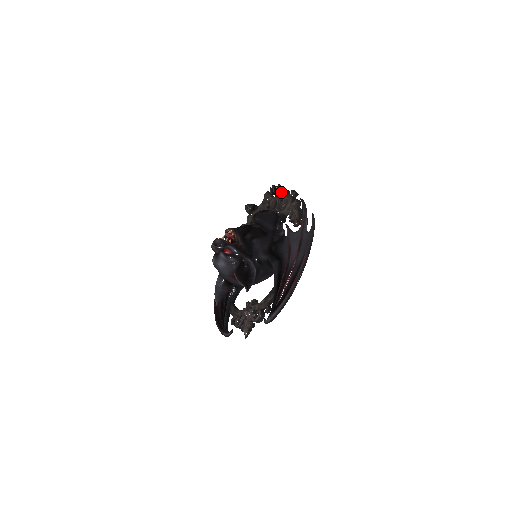
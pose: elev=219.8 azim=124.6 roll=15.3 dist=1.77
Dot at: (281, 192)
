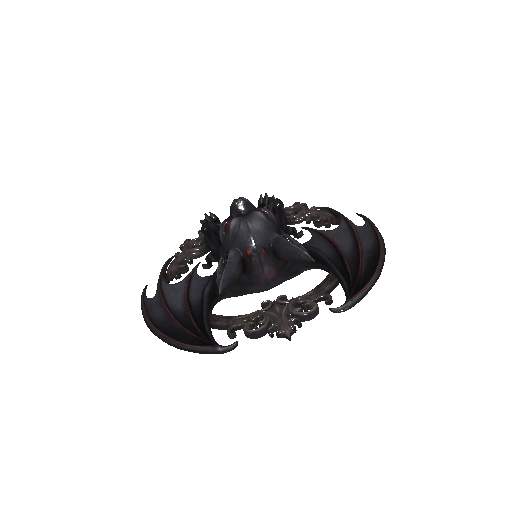
Dot at: occluded
